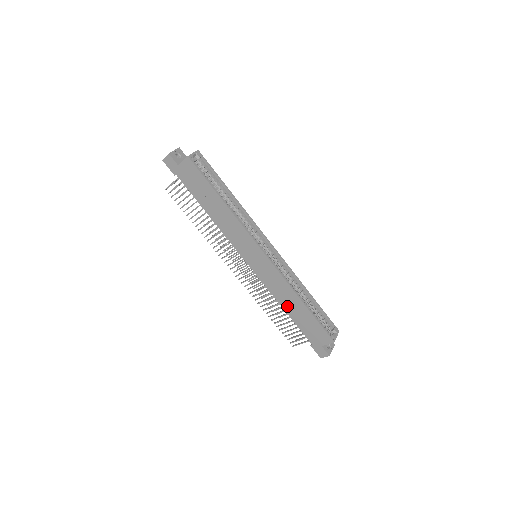
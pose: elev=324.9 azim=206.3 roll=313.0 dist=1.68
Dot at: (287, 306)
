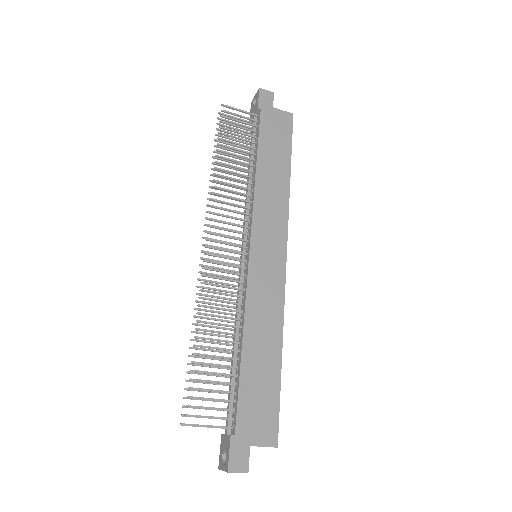
Dot at: (252, 343)
